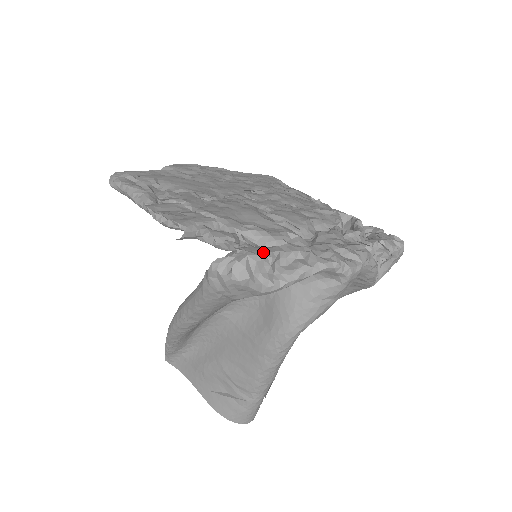
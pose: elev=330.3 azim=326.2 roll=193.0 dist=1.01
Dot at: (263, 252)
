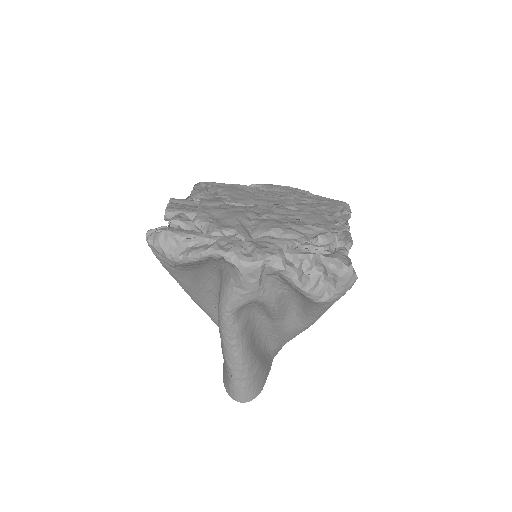
Dot at: (180, 232)
